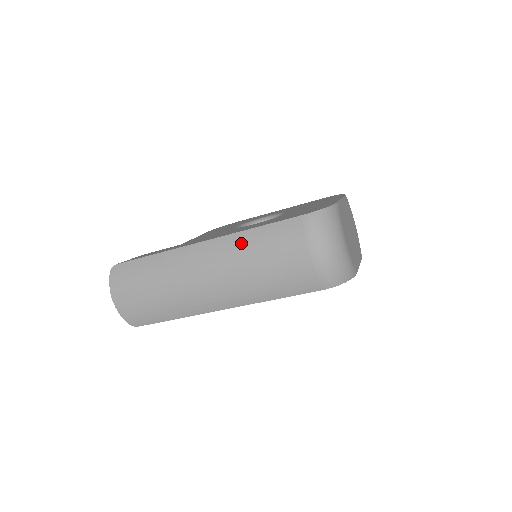
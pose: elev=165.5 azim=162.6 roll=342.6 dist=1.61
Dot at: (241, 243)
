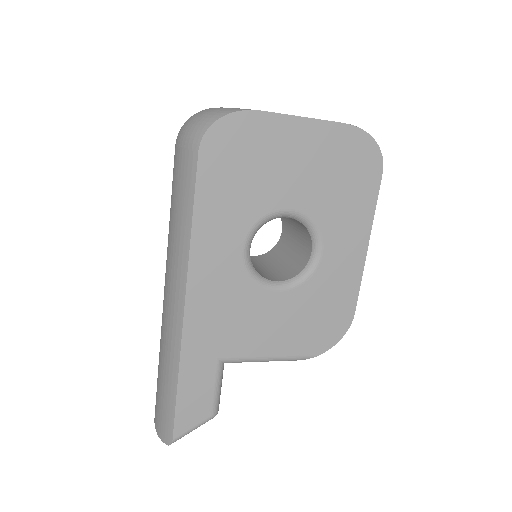
Dot at: occluded
